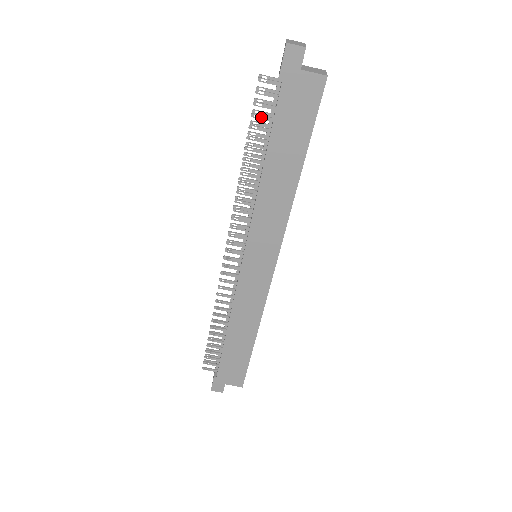
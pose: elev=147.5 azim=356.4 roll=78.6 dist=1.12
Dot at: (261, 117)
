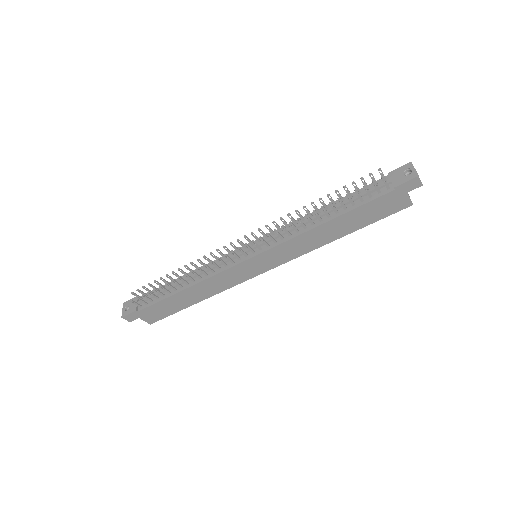
Dot at: (359, 195)
